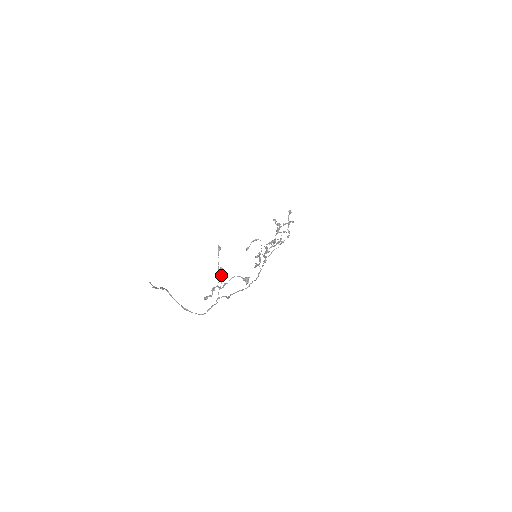
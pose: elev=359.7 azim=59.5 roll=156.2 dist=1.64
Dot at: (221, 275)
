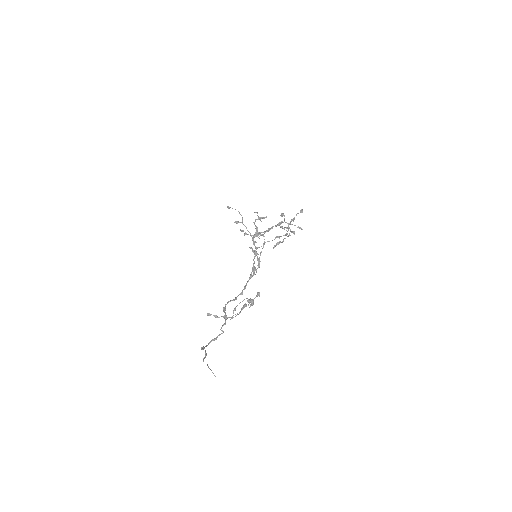
Dot at: (241, 310)
